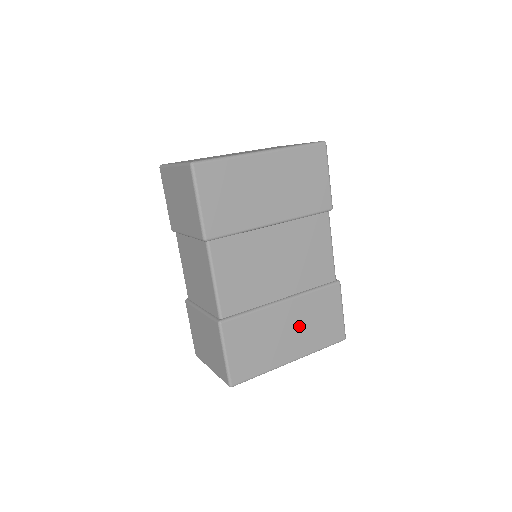
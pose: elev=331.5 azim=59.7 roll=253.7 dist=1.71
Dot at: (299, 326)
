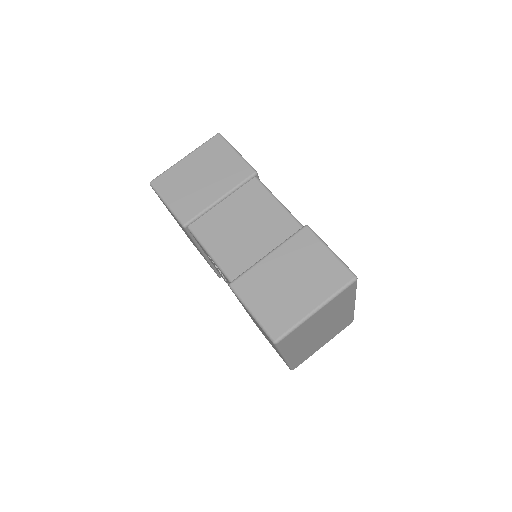
Dot at: occluded
